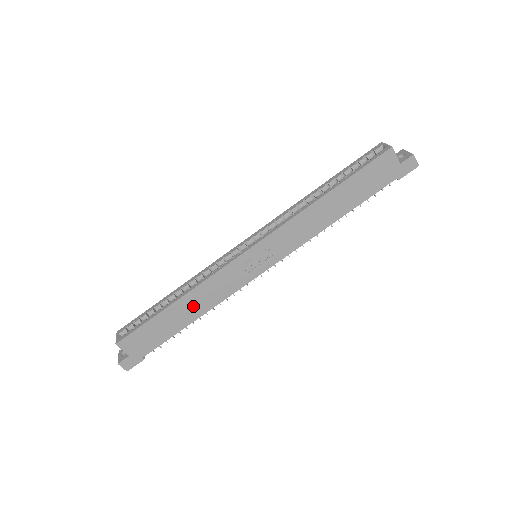
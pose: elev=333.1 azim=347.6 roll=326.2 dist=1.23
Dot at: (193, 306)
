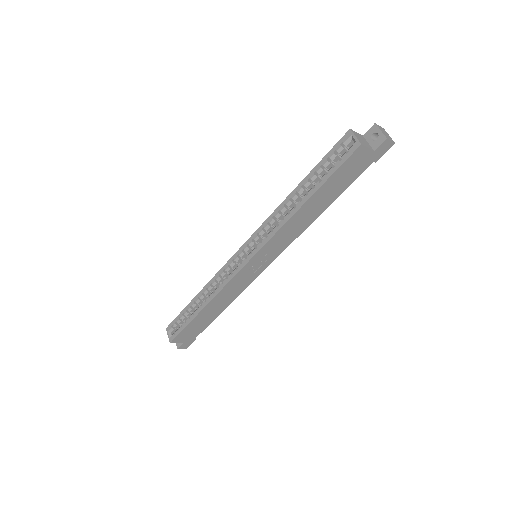
Dot at: (218, 305)
